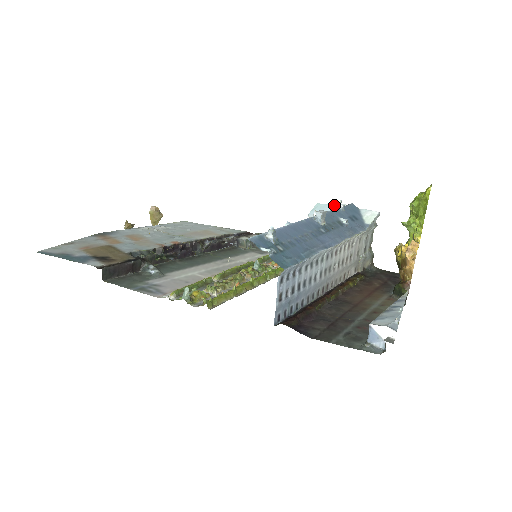
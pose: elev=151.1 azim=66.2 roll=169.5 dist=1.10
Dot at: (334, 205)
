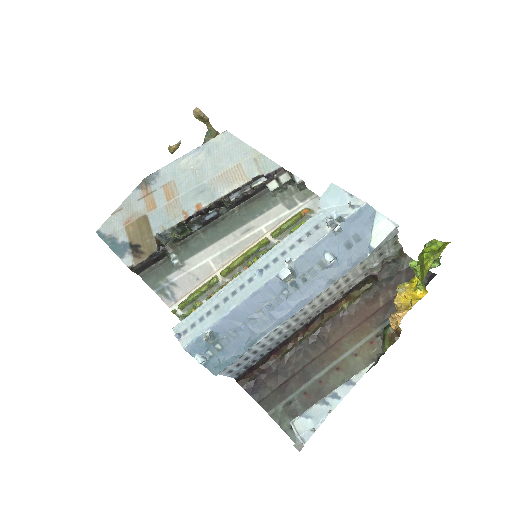
Dot at: (328, 225)
